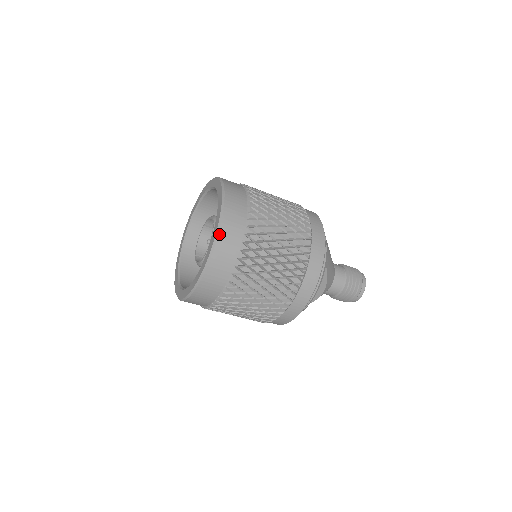
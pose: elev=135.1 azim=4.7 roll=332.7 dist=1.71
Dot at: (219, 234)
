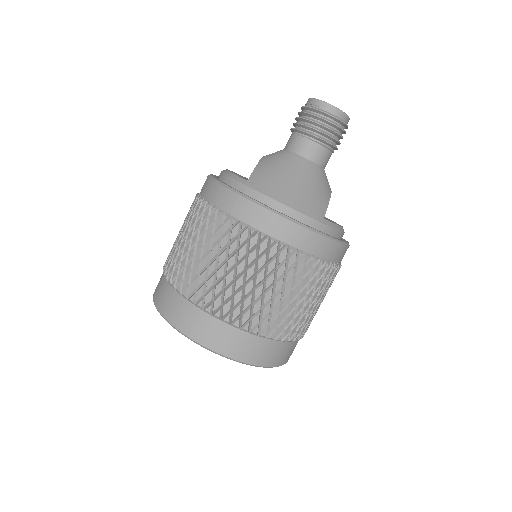
Dot at: (266, 366)
